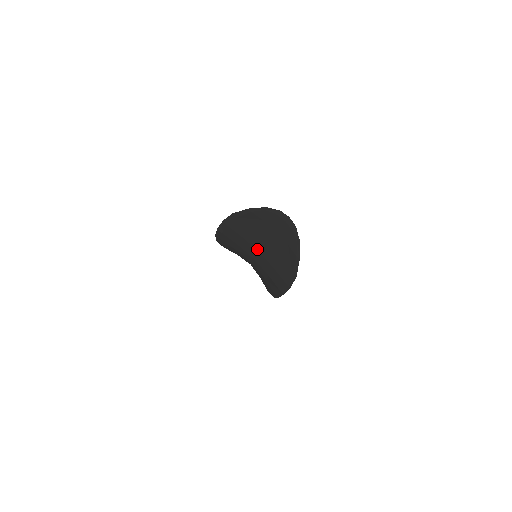
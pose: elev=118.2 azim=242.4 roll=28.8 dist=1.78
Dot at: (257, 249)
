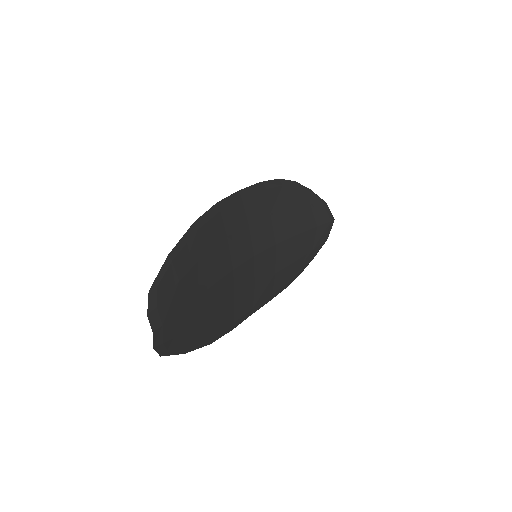
Dot at: (228, 266)
